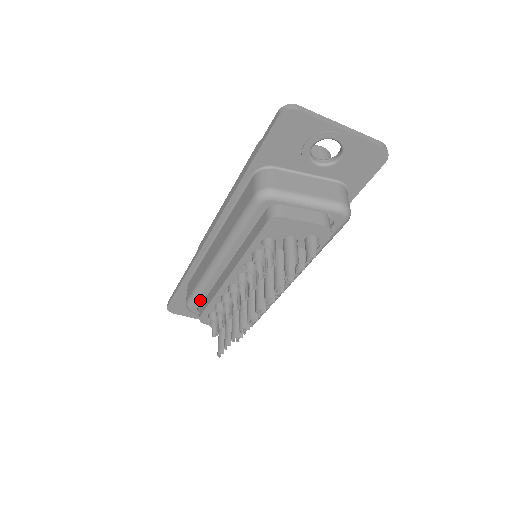
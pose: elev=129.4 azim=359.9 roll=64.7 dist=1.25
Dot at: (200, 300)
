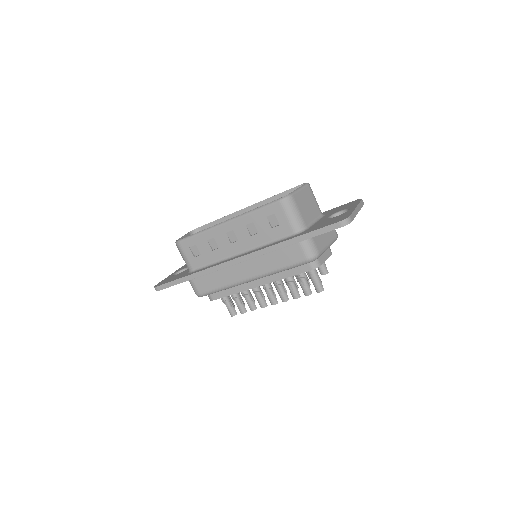
Dot at: occluded
